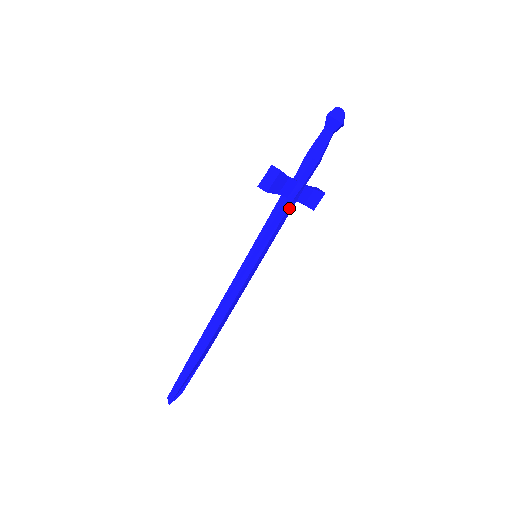
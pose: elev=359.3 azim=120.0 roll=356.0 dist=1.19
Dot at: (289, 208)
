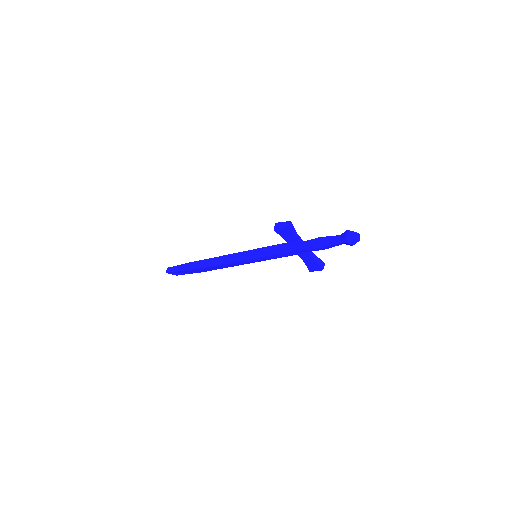
Dot at: (290, 253)
